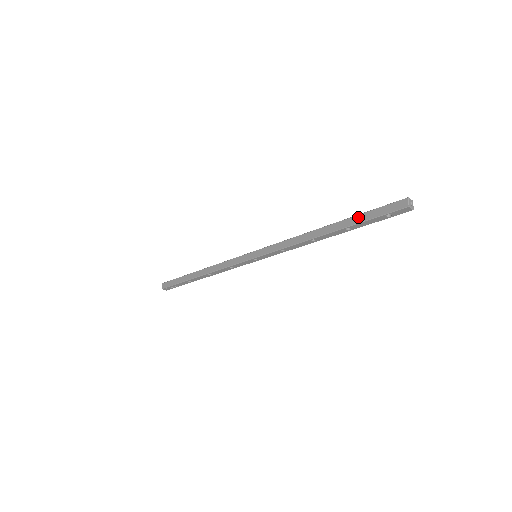
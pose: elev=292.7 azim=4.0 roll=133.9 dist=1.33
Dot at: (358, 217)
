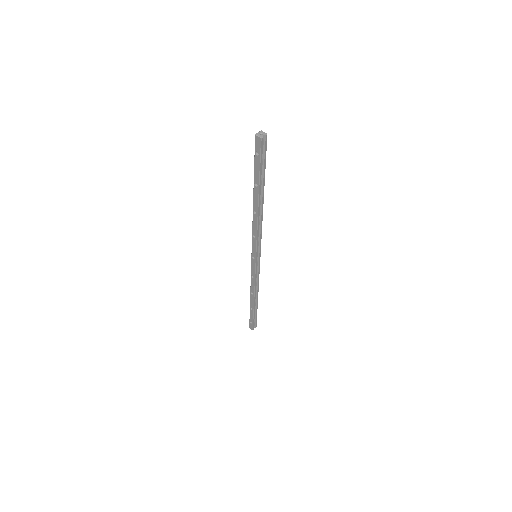
Dot at: occluded
